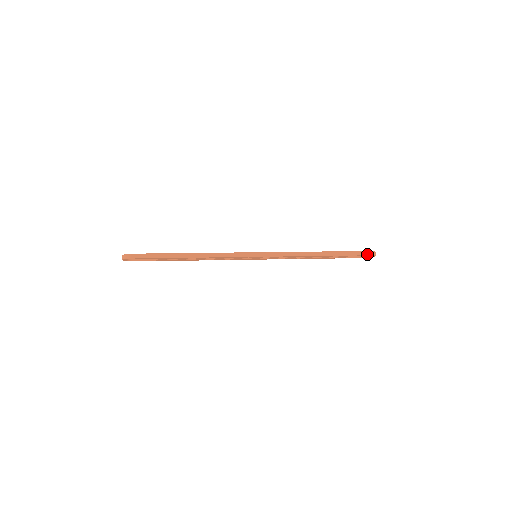
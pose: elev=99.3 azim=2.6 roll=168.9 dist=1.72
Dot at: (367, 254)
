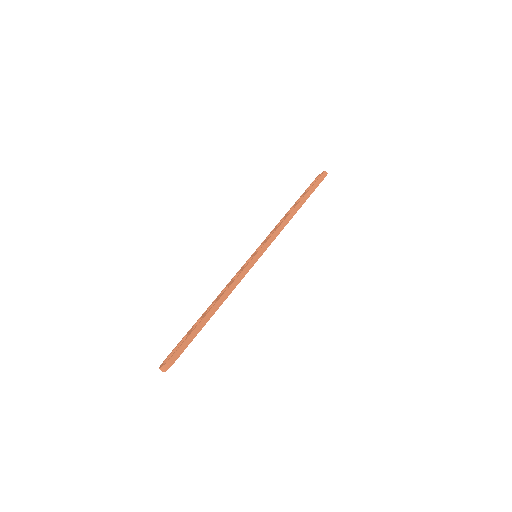
Dot at: (323, 178)
